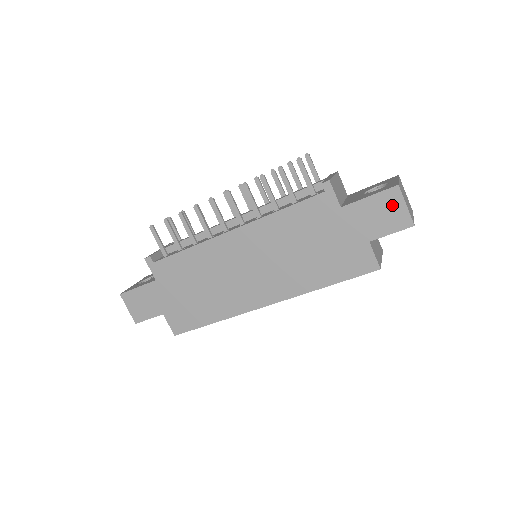
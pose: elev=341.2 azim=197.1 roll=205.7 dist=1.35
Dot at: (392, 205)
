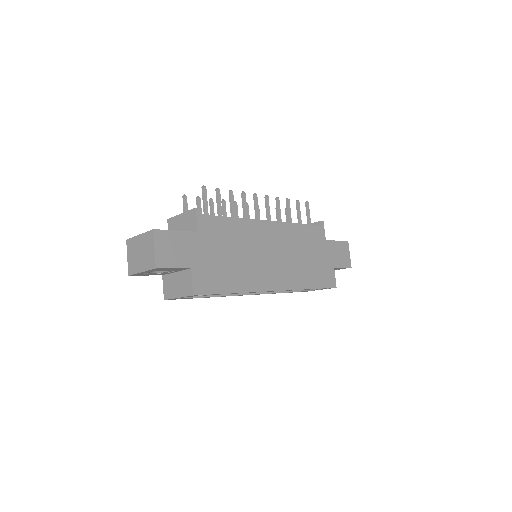
Dot at: (345, 251)
